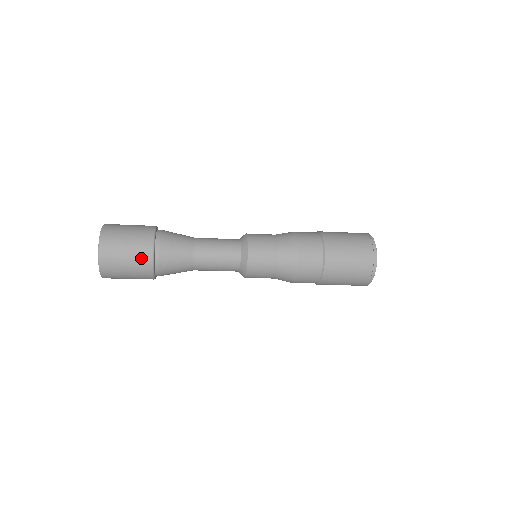
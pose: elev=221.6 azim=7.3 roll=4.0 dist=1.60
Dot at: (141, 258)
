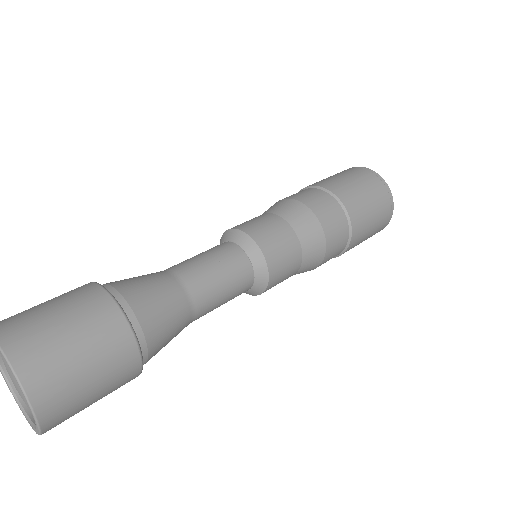
Dot at: (113, 347)
